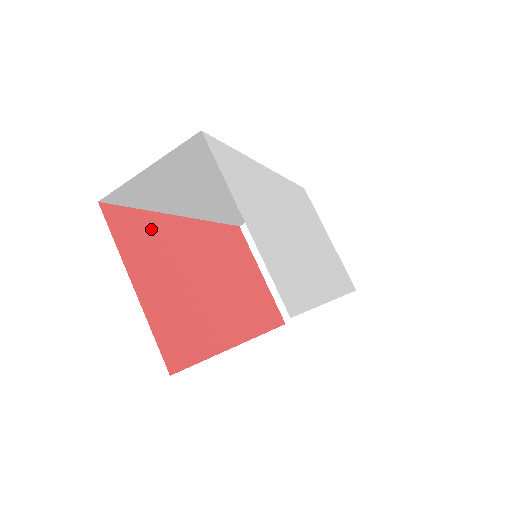
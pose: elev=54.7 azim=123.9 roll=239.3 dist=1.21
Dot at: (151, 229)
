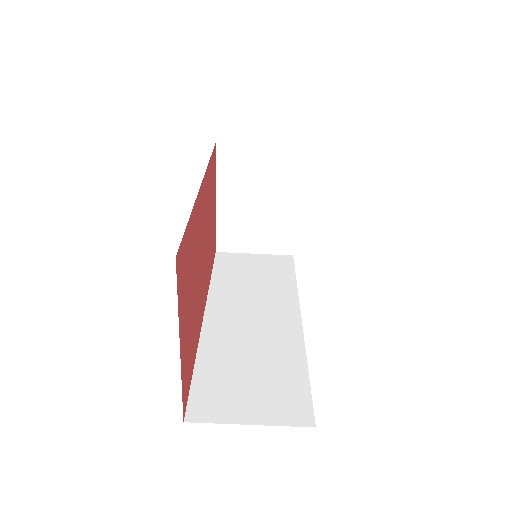
Dot at: (190, 243)
